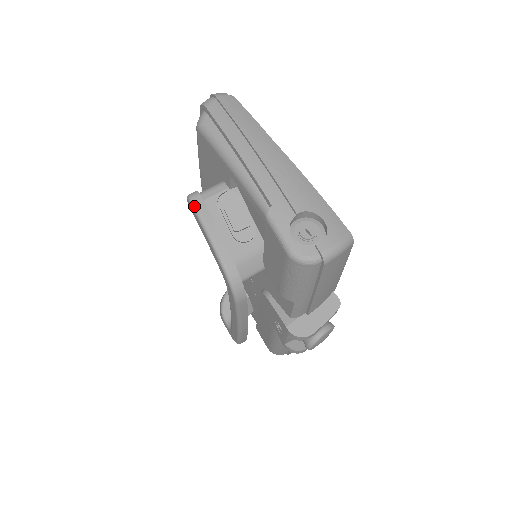
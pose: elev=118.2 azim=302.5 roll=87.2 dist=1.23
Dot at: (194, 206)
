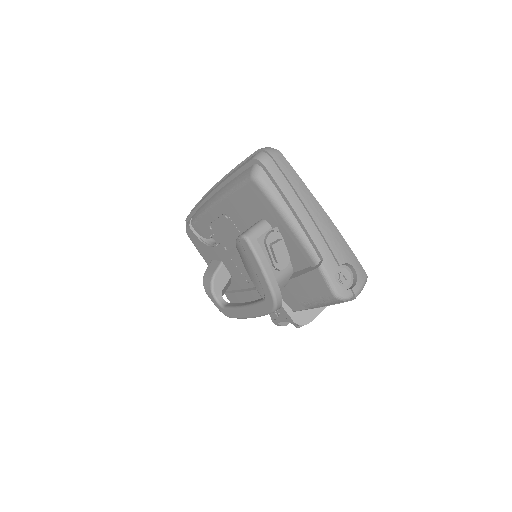
Dot at: (252, 247)
